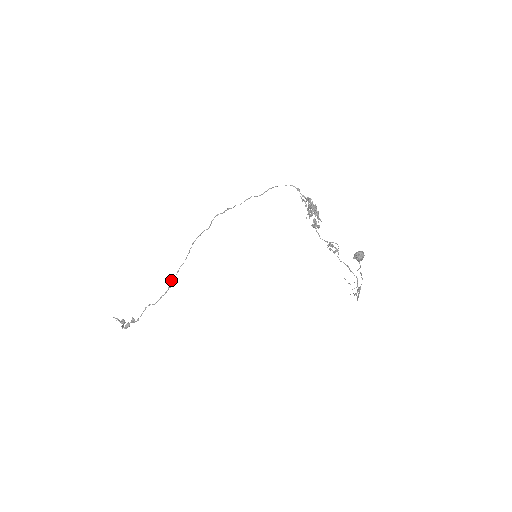
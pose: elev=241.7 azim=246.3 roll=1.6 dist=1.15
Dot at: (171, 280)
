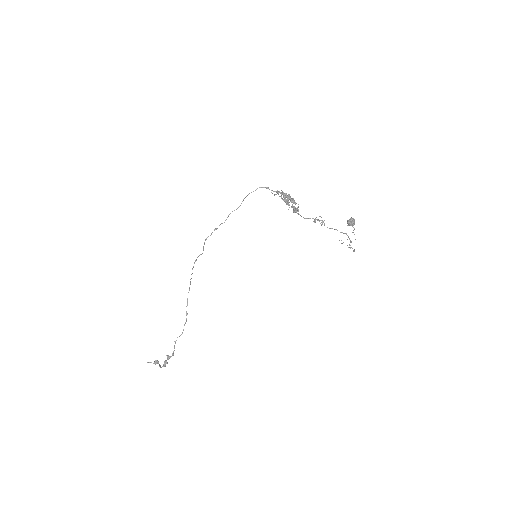
Dot at: occluded
